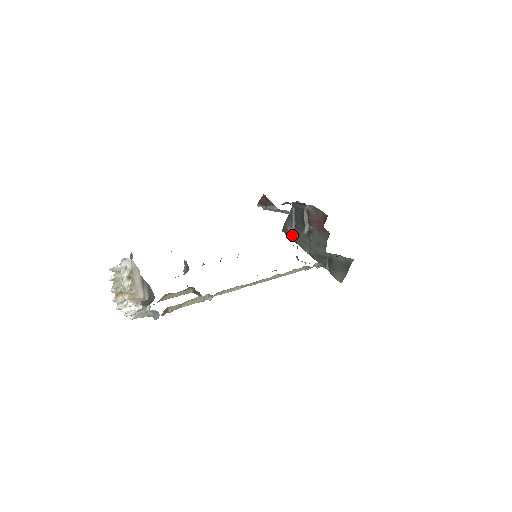
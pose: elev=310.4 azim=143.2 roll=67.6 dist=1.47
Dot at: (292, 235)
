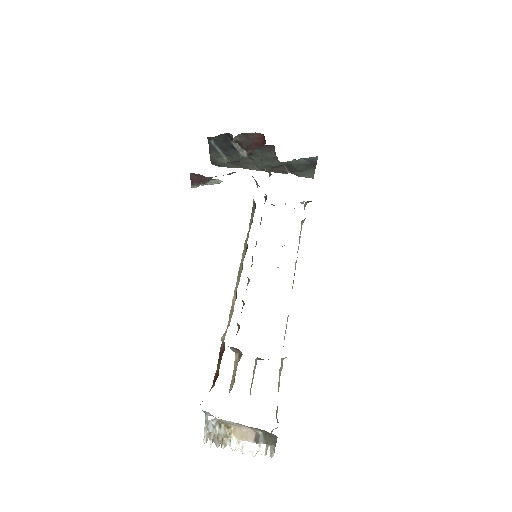
Dot at: (227, 164)
